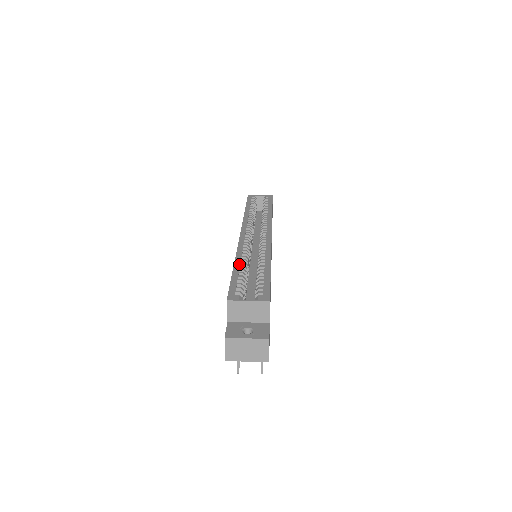
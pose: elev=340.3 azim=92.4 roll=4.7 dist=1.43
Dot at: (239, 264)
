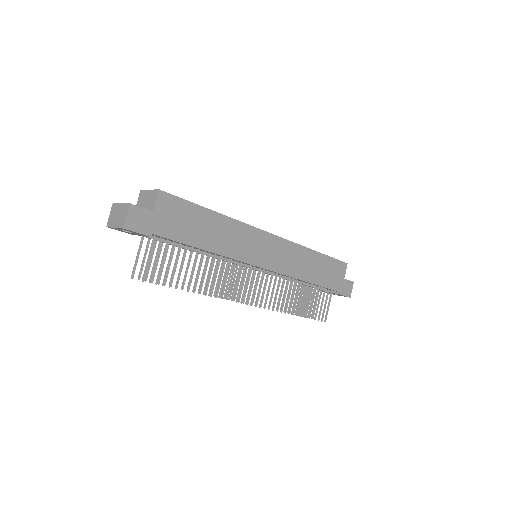
Dot at: occluded
